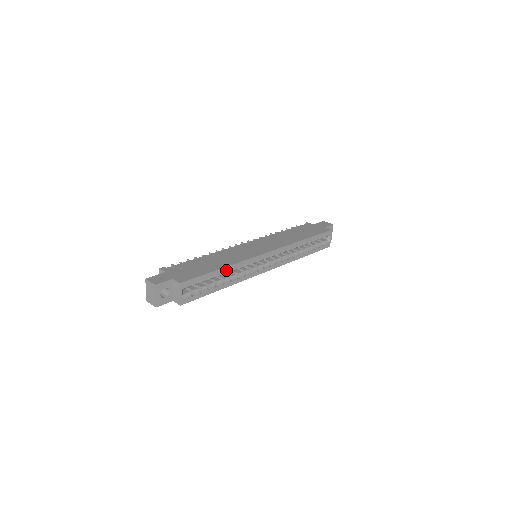
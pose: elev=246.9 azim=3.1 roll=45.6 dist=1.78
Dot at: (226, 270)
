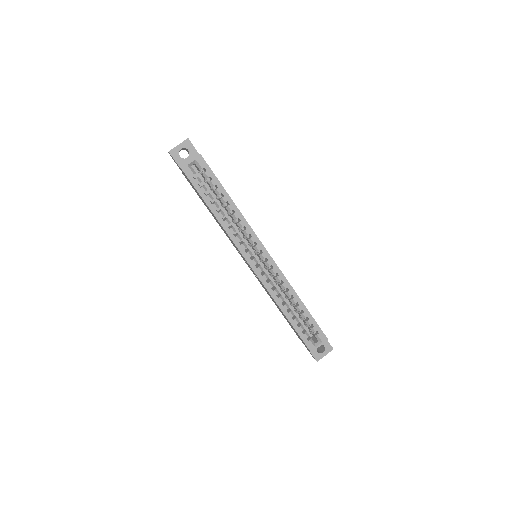
Dot at: (231, 204)
